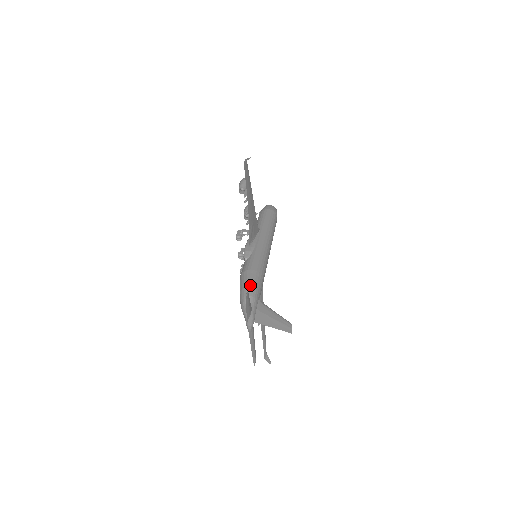
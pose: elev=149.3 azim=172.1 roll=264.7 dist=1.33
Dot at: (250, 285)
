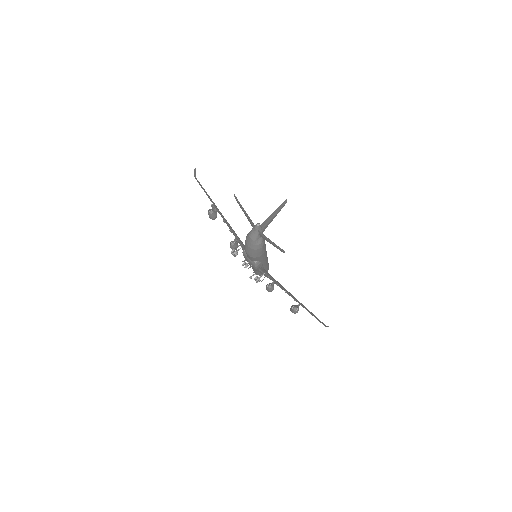
Dot at: occluded
